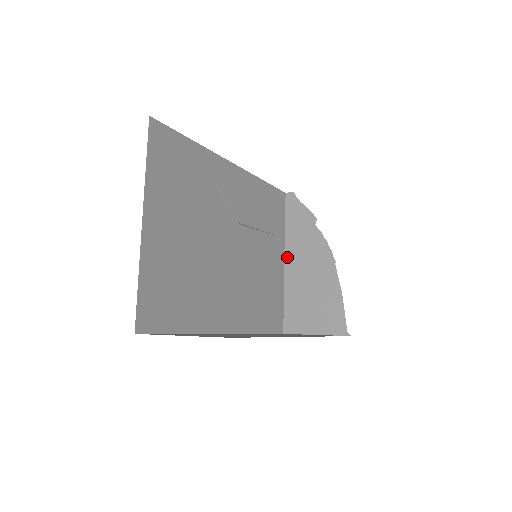
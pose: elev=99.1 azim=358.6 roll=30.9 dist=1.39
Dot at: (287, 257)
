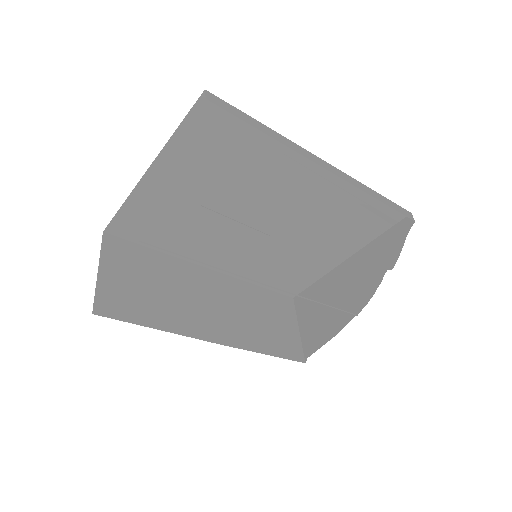
Dot at: (350, 260)
